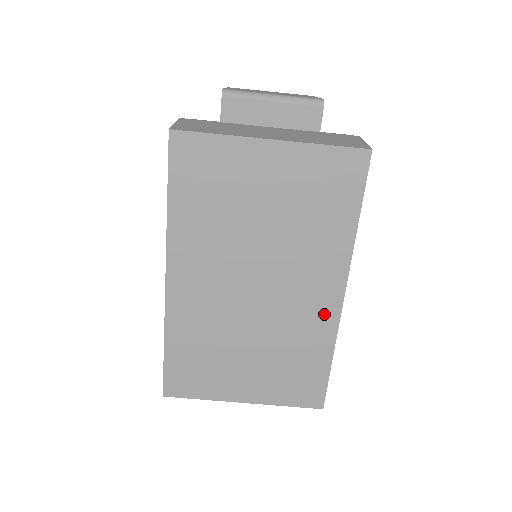
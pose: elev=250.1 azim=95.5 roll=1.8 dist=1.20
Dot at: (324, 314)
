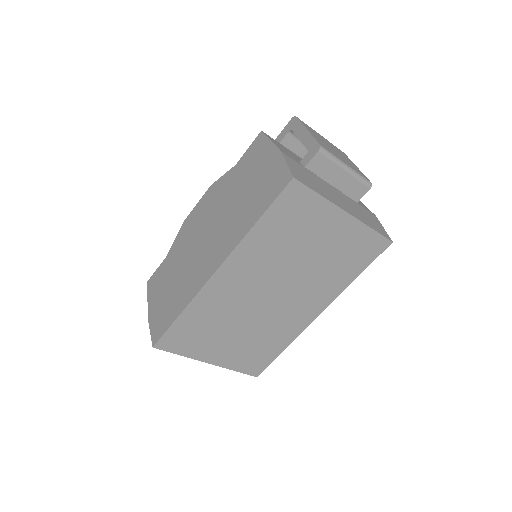
Dot at: (299, 323)
